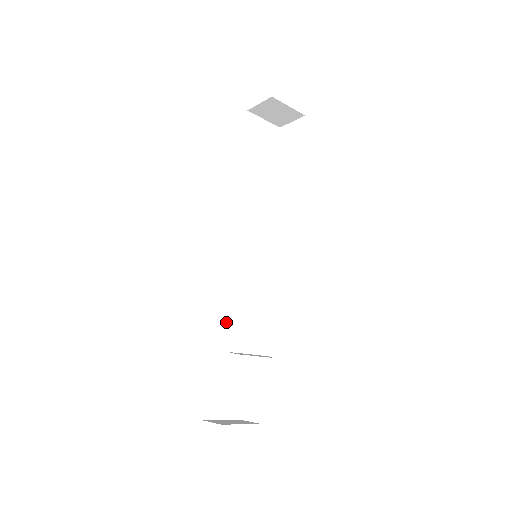
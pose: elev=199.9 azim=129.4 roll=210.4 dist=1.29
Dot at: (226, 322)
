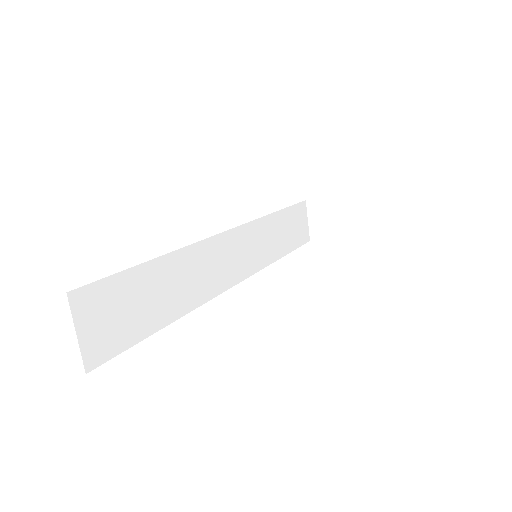
Dot at: (182, 266)
